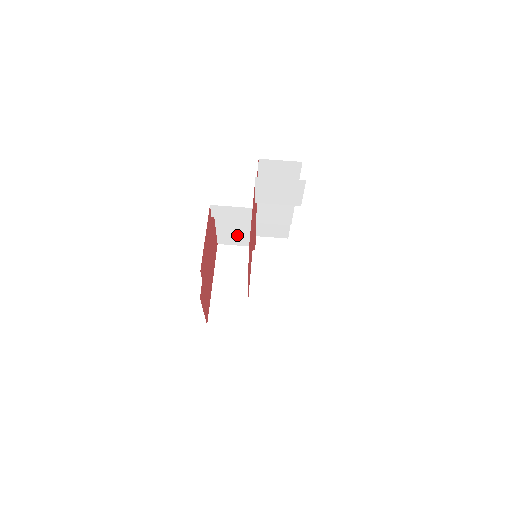
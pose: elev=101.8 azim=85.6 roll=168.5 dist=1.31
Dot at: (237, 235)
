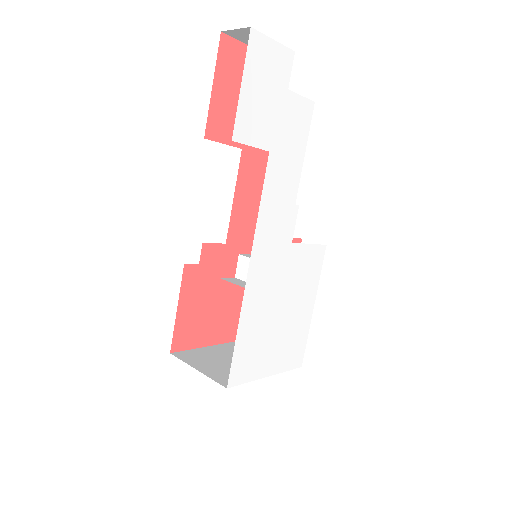
Dot at: occluded
